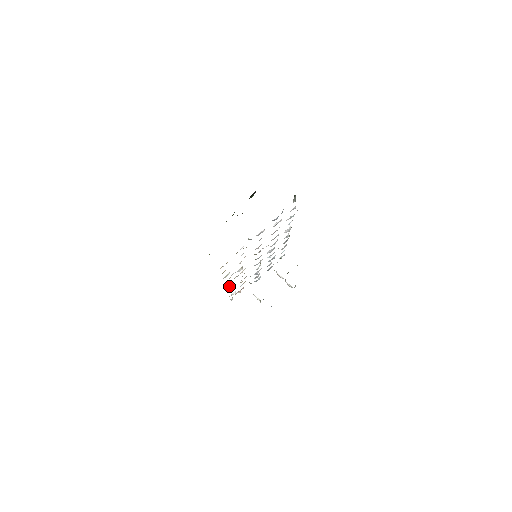
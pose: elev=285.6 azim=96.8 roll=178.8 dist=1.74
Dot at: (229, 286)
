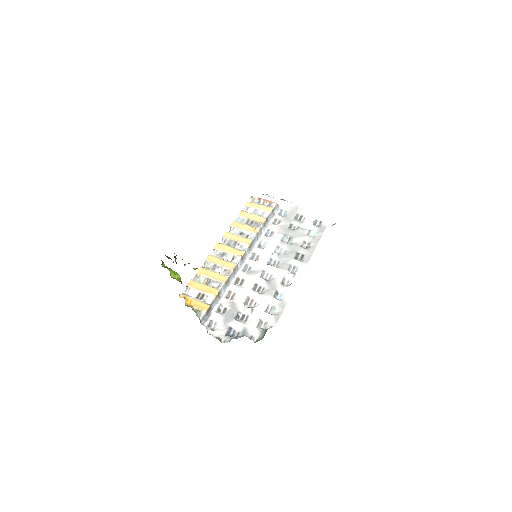
Dot at: (222, 243)
